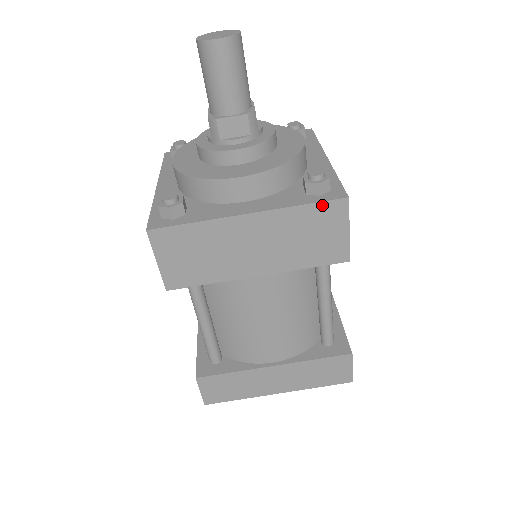
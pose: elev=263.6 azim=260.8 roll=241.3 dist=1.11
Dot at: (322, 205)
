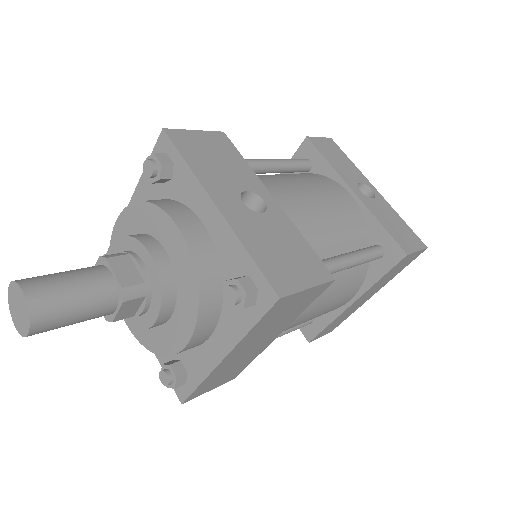
Dot at: (266, 315)
